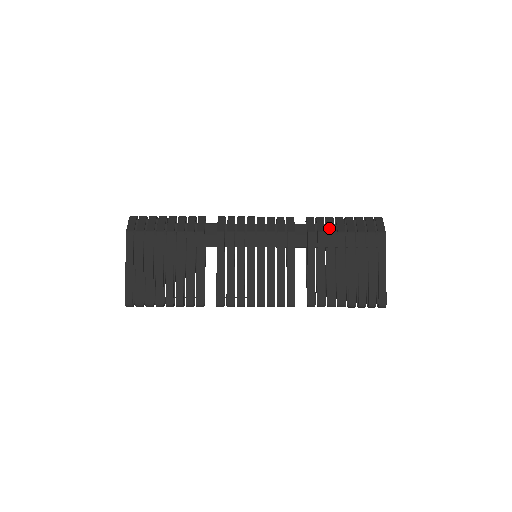
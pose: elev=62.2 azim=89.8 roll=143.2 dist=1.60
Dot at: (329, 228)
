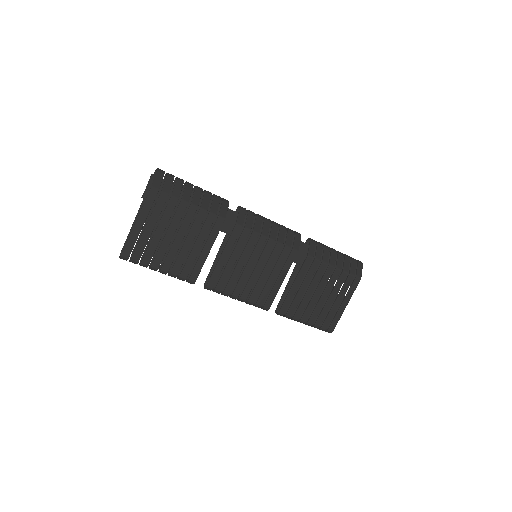
Dot at: (324, 258)
